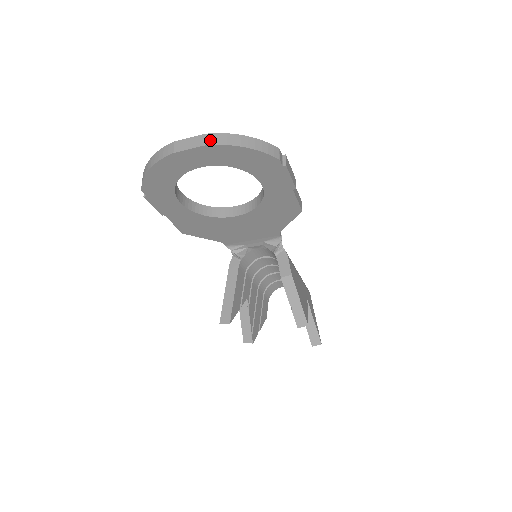
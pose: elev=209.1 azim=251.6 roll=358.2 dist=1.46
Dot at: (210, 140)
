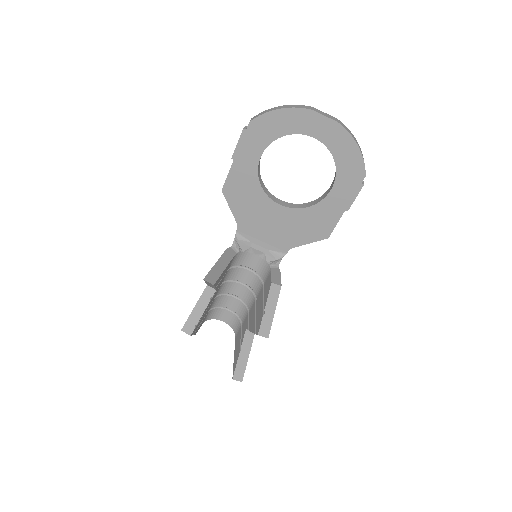
Dot at: (341, 123)
